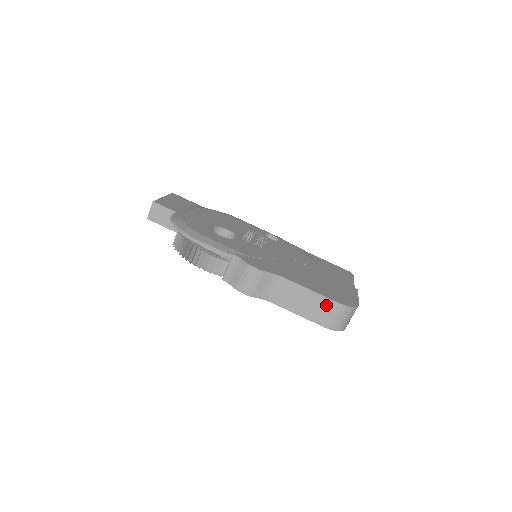
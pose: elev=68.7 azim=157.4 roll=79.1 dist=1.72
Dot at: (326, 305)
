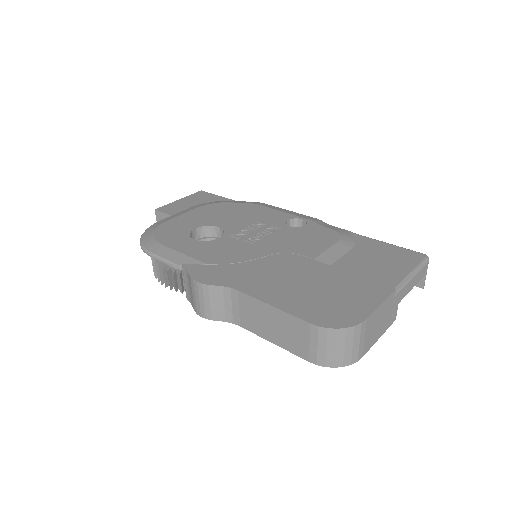
Dot at: (298, 328)
